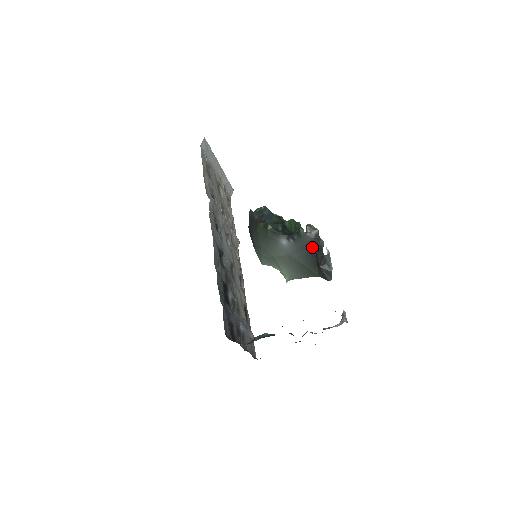
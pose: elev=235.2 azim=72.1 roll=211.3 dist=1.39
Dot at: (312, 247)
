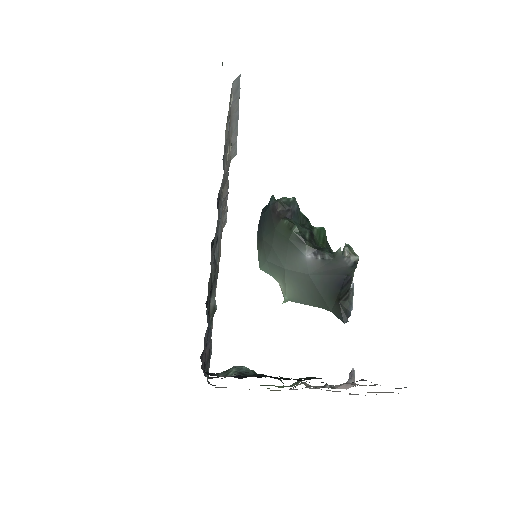
Dot at: (342, 275)
